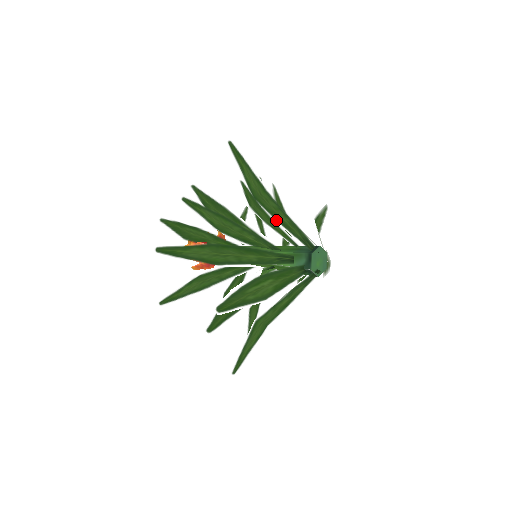
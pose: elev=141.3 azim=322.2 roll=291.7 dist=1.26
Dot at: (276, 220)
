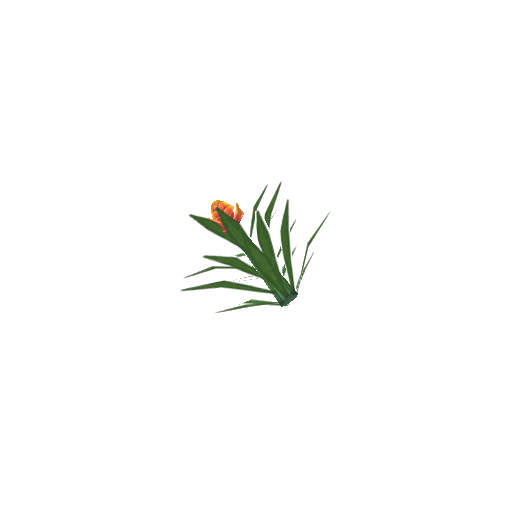
Dot at: (267, 280)
